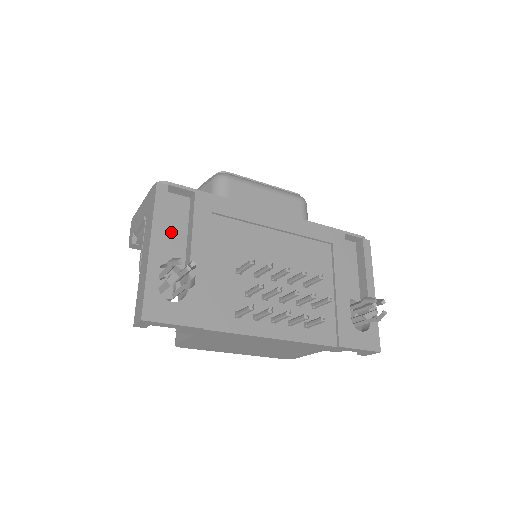
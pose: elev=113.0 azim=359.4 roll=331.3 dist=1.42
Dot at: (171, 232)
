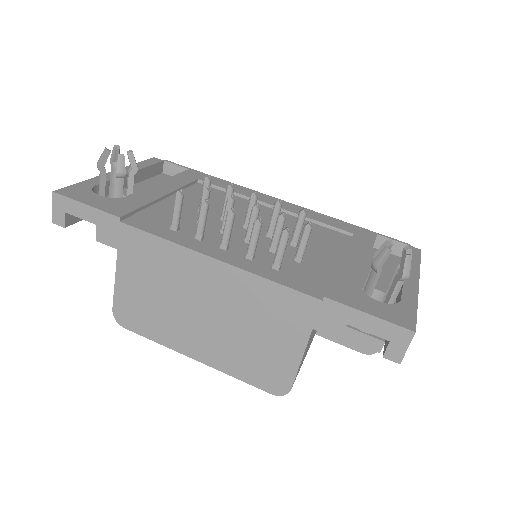
Dot at: occluded
